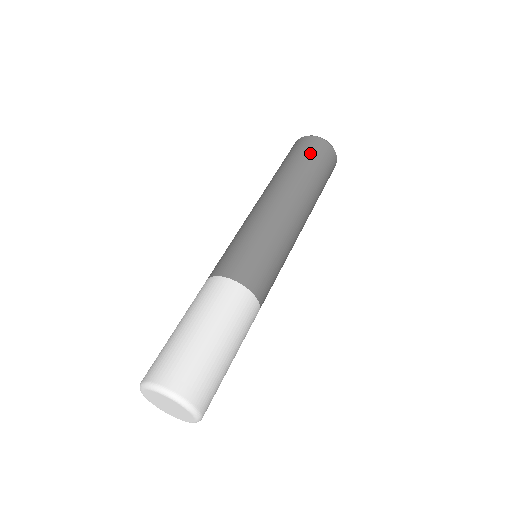
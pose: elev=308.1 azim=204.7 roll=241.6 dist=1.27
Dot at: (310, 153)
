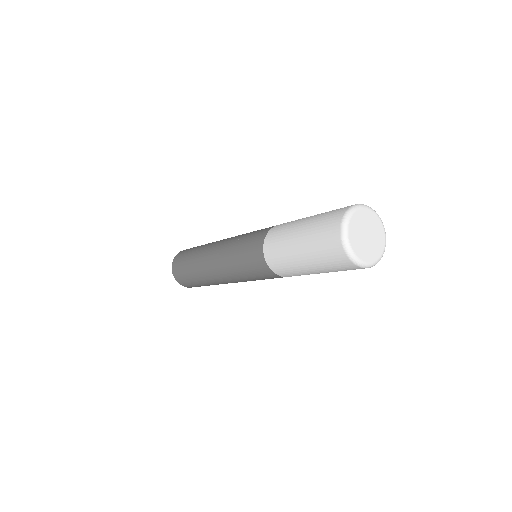
Dot at: (186, 252)
